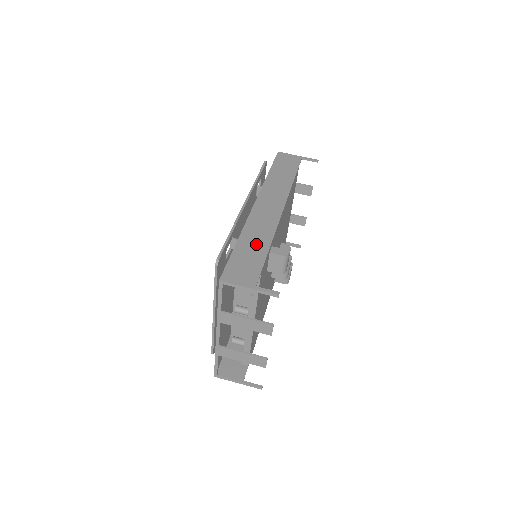
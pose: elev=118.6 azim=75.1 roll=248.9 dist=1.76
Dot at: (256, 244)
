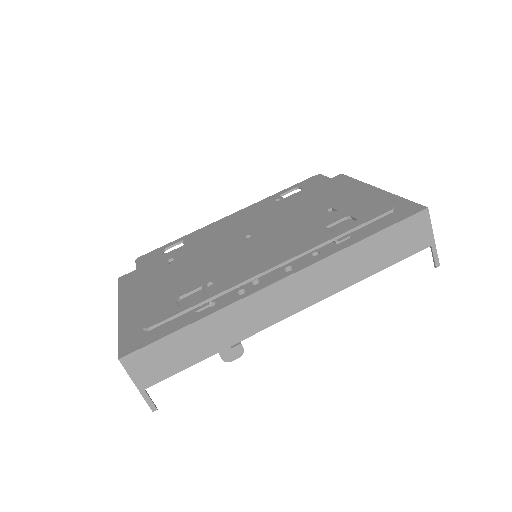
Dot at: (207, 341)
